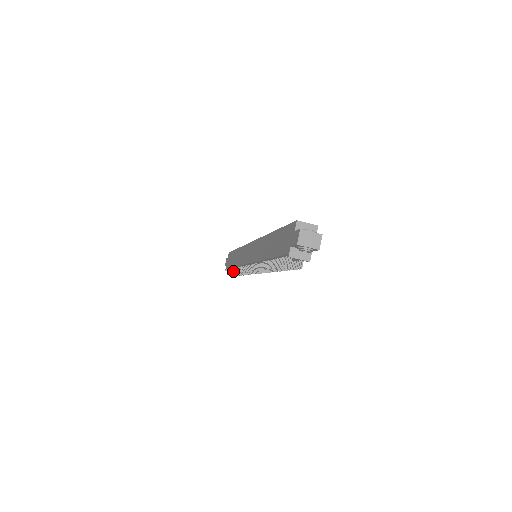
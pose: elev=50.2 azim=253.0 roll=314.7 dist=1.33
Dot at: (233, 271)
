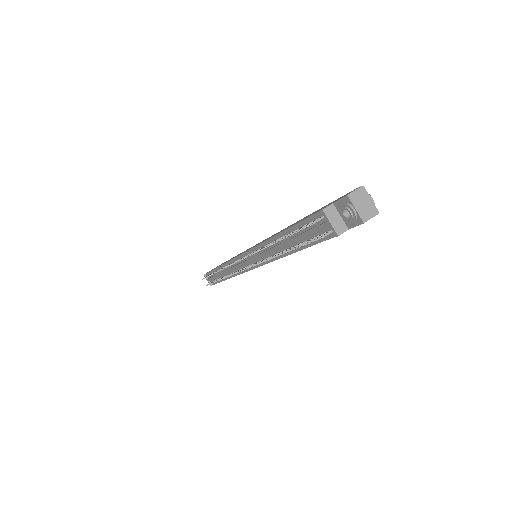
Dot at: (214, 272)
